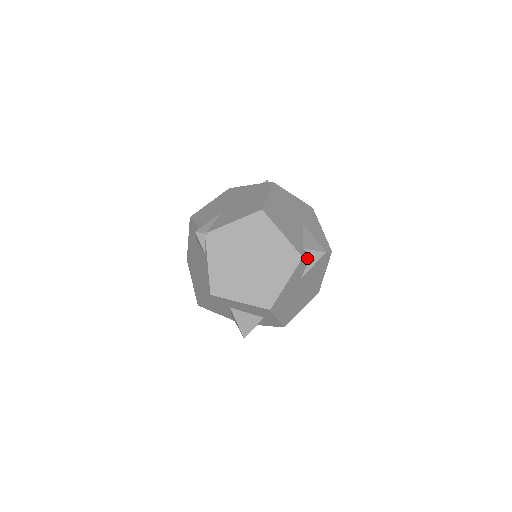
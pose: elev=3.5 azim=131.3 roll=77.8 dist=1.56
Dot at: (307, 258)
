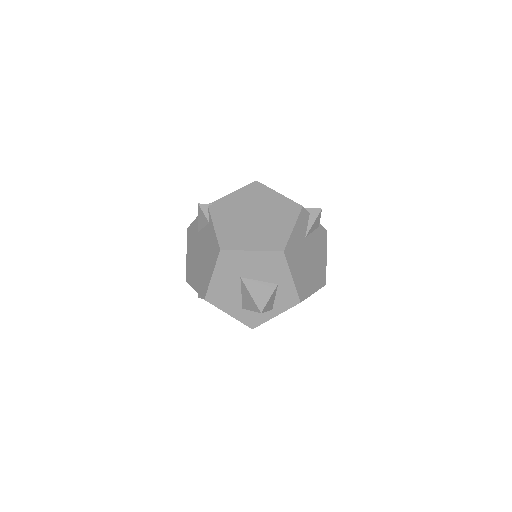
Dot at: (306, 213)
